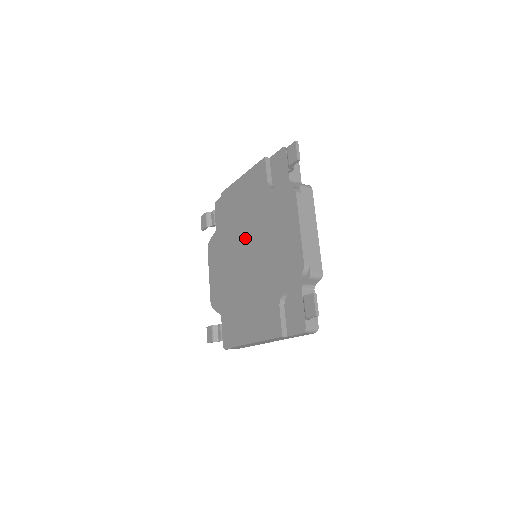
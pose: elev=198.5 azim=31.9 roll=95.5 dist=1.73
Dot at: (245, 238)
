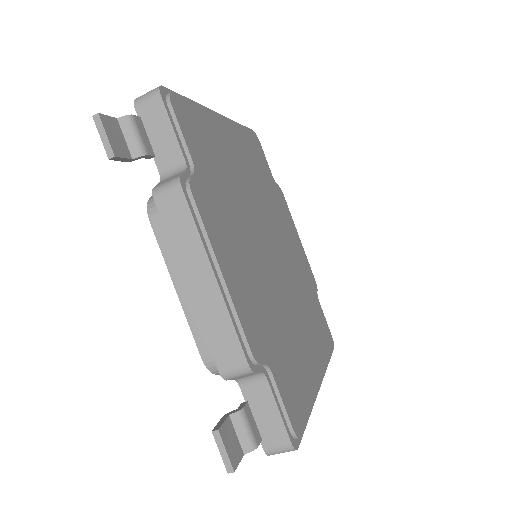
Dot at: occluded
